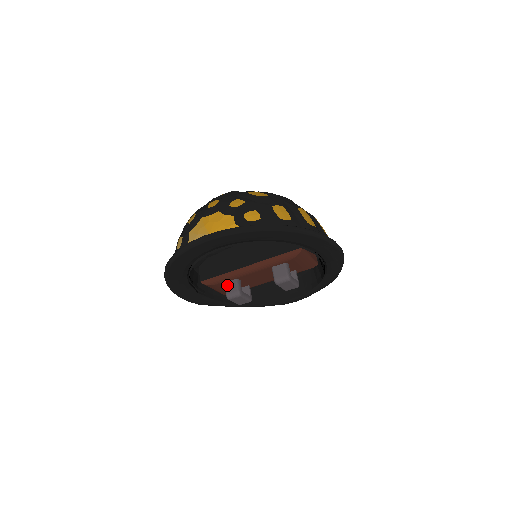
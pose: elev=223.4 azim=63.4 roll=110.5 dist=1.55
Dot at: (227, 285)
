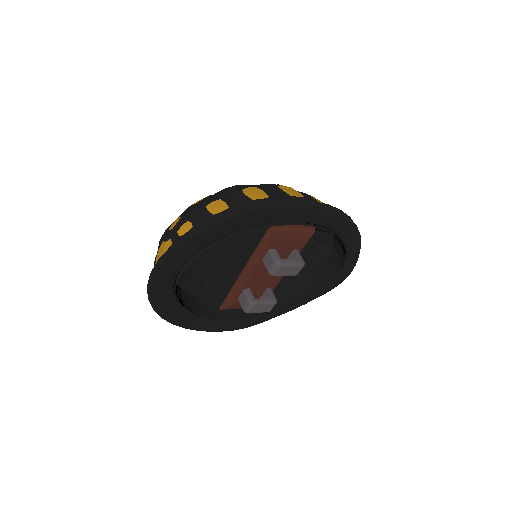
Dot at: (240, 300)
